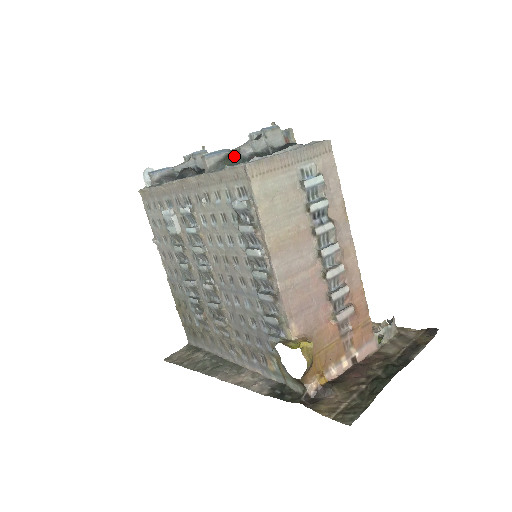
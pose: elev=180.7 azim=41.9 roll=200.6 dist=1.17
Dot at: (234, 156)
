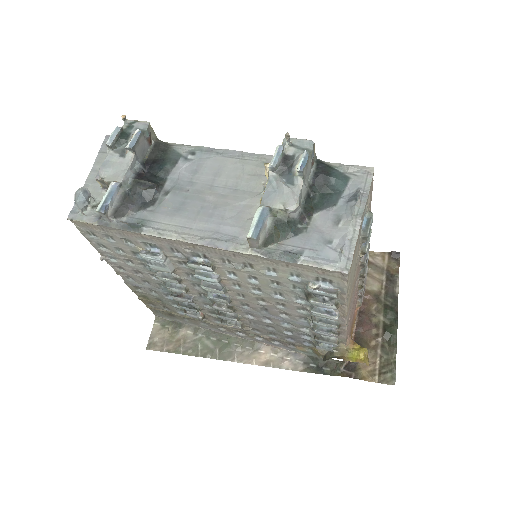
Dot at: (283, 222)
